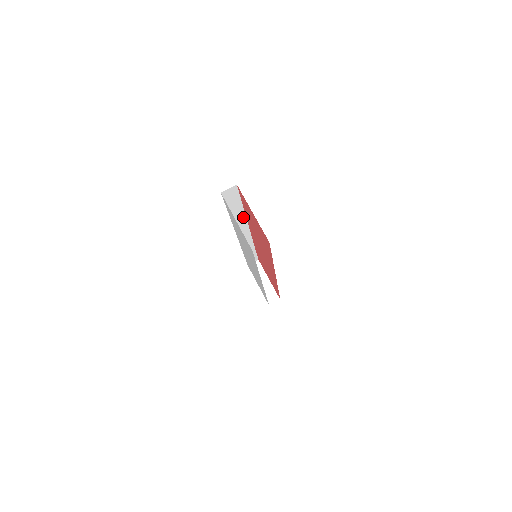
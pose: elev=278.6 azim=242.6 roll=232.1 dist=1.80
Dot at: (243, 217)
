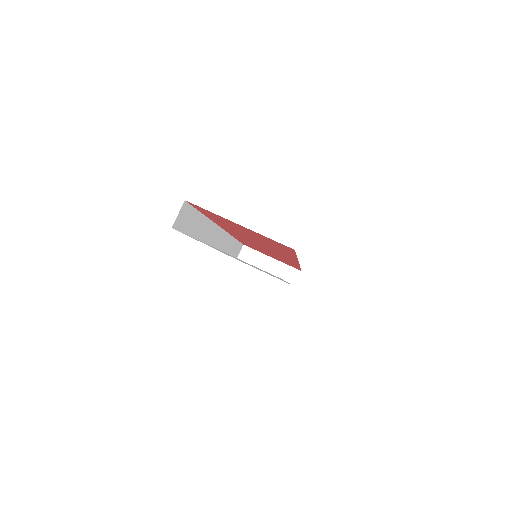
Dot at: (210, 225)
